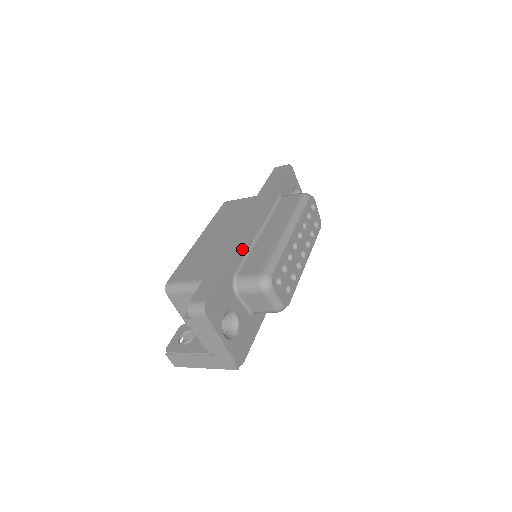
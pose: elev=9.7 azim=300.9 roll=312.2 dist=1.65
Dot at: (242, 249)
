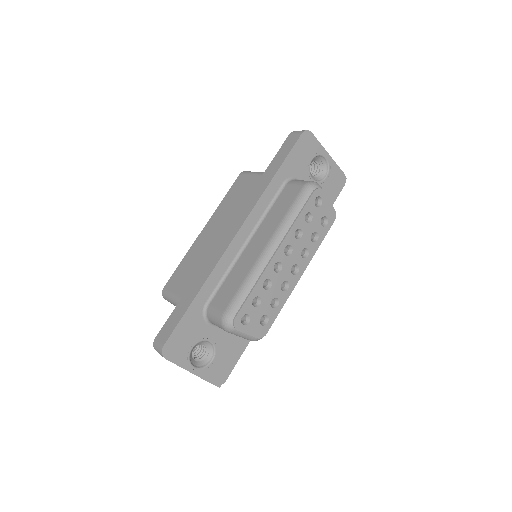
Dot at: (217, 273)
